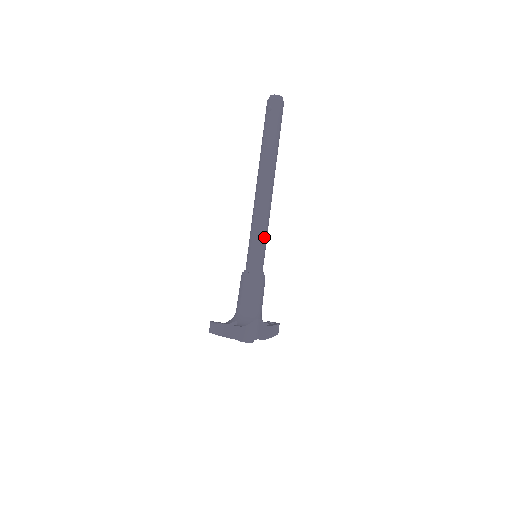
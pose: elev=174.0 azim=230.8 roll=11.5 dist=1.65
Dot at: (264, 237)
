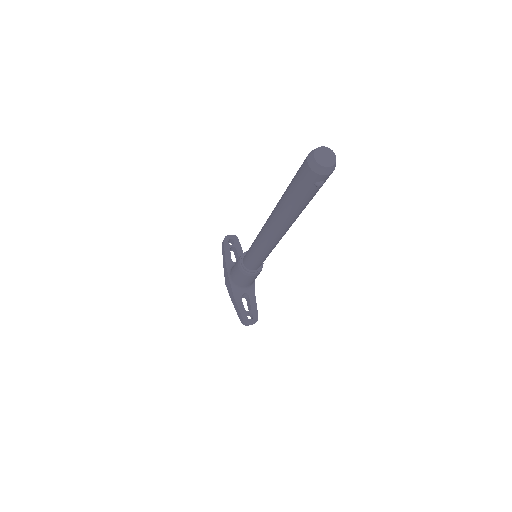
Dot at: occluded
